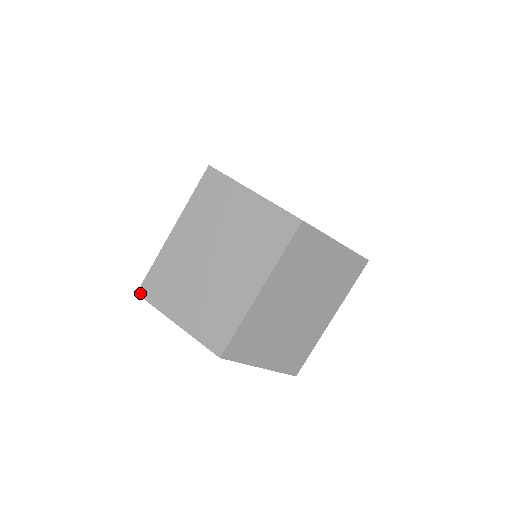
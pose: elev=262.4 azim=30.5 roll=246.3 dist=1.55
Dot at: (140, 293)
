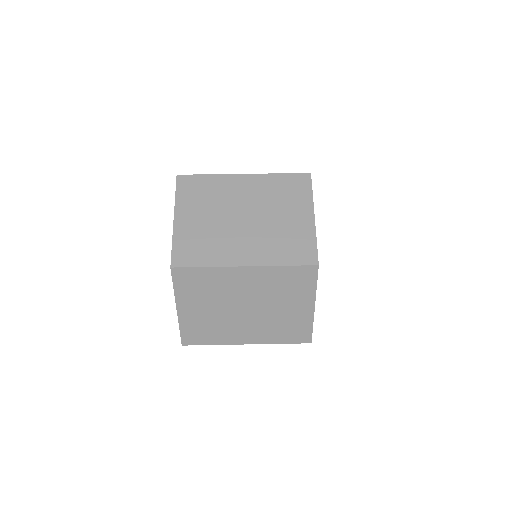
Dot at: occluded
